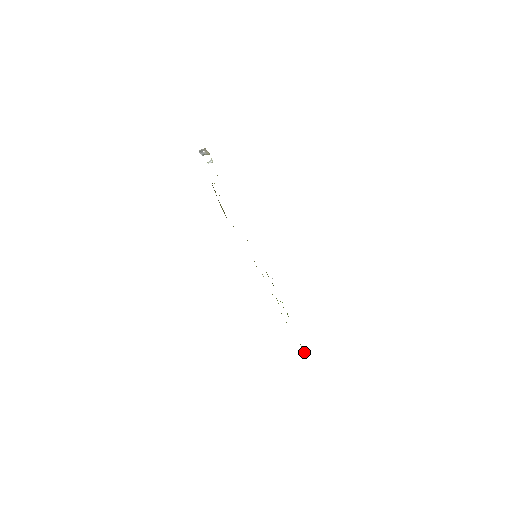
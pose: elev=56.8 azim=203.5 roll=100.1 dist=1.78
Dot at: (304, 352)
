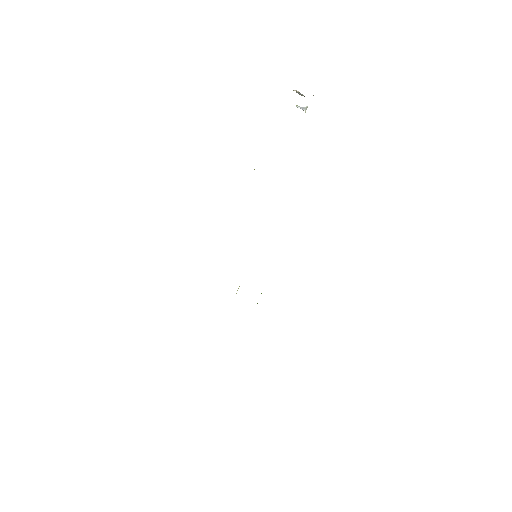
Dot at: occluded
